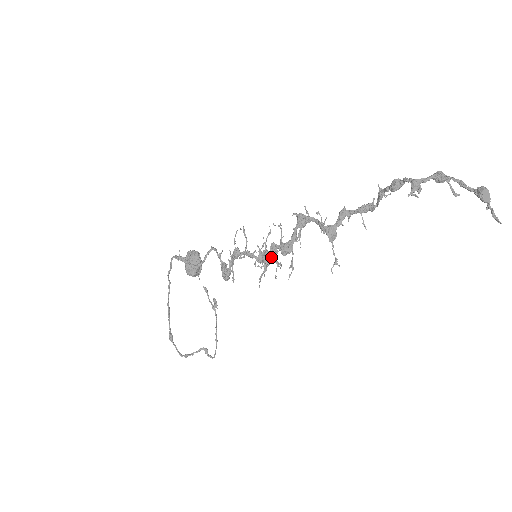
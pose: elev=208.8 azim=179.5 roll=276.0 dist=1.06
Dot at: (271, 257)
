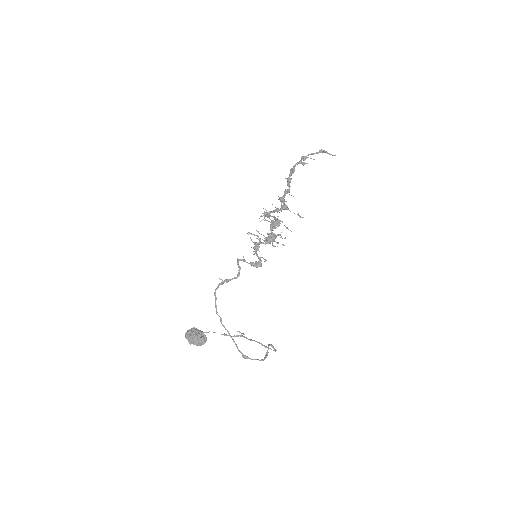
Dot at: (274, 233)
